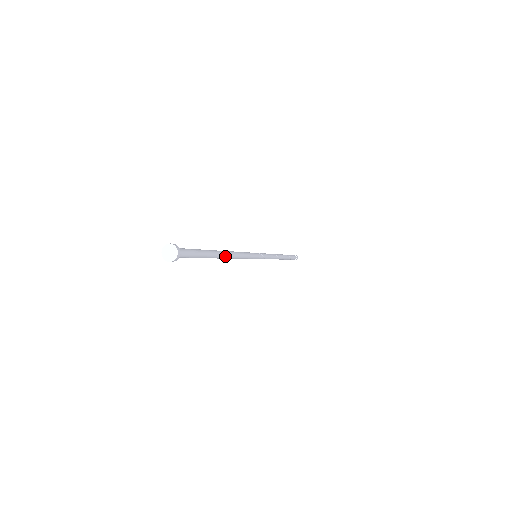
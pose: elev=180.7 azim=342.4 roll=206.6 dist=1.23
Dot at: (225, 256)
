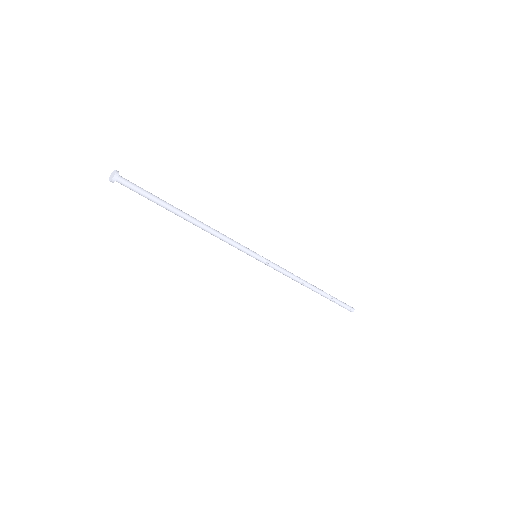
Dot at: (192, 221)
